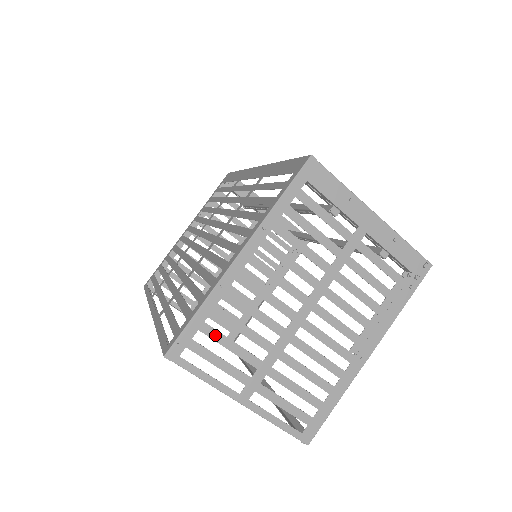
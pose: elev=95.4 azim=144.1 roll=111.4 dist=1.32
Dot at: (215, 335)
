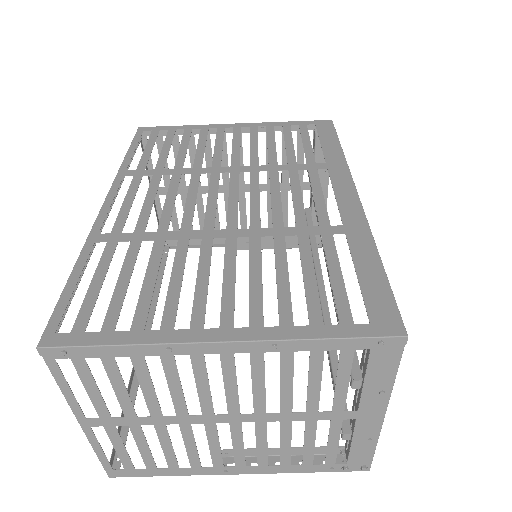
Dot at: (113, 372)
